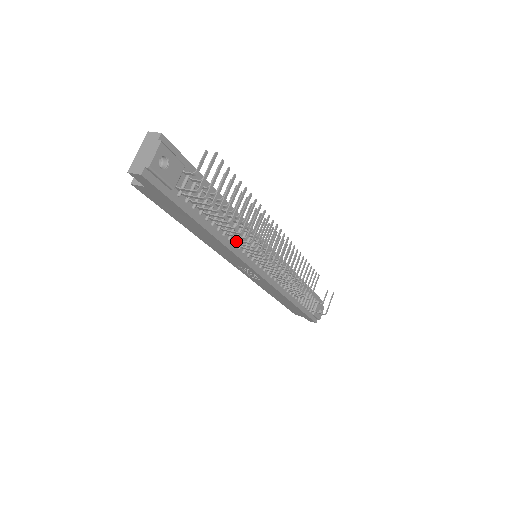
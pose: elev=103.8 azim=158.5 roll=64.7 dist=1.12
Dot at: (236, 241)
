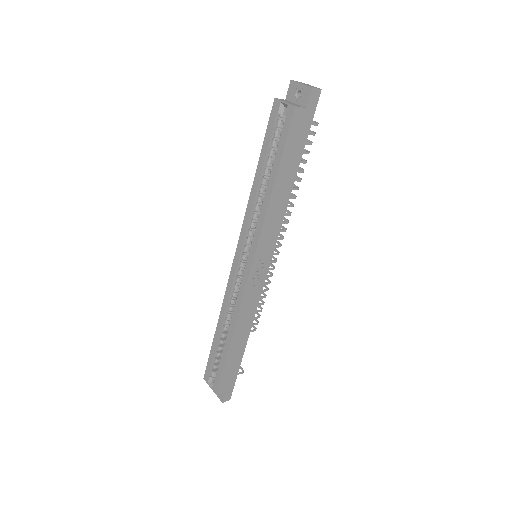
Dot at: occluded
